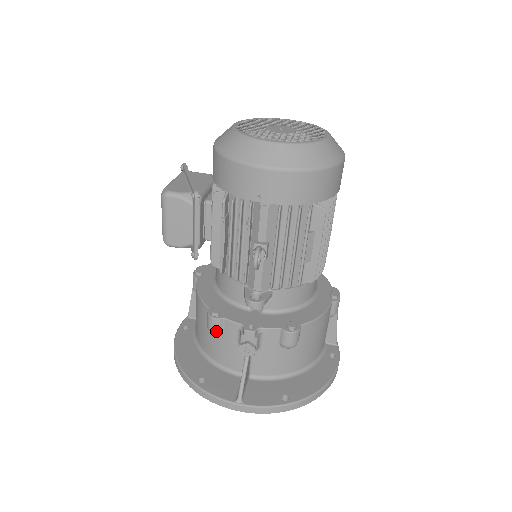
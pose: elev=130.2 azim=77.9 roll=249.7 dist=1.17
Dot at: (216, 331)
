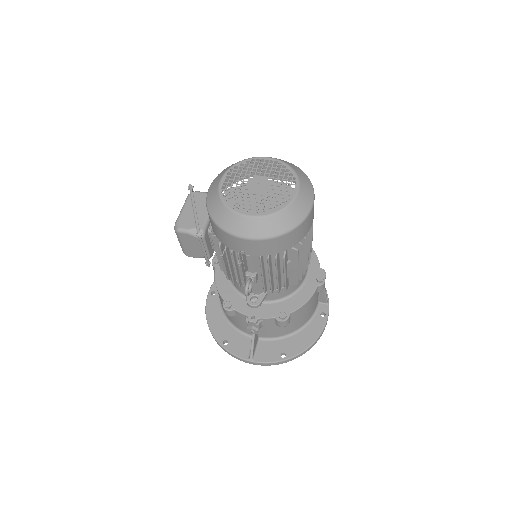
Dot at: (230, 316)
